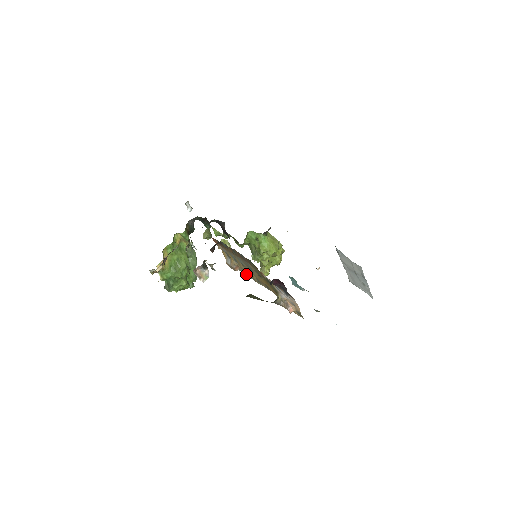
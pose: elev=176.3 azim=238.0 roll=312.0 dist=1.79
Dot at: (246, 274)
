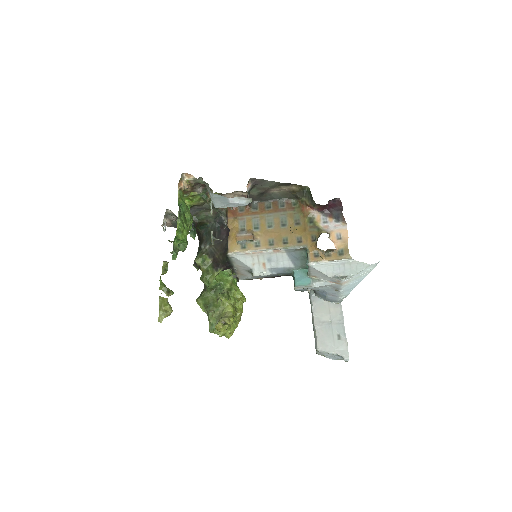
Dot at: (261, 246)
